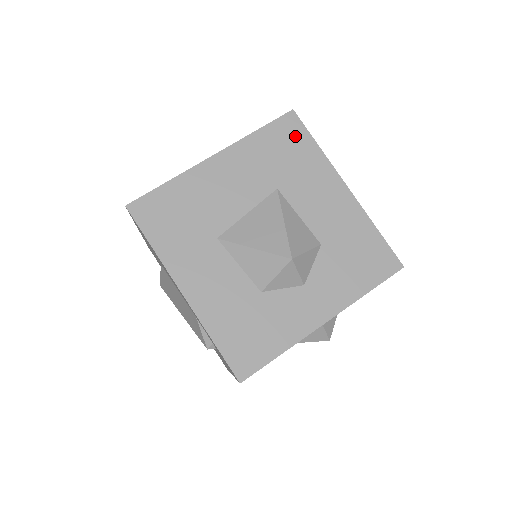
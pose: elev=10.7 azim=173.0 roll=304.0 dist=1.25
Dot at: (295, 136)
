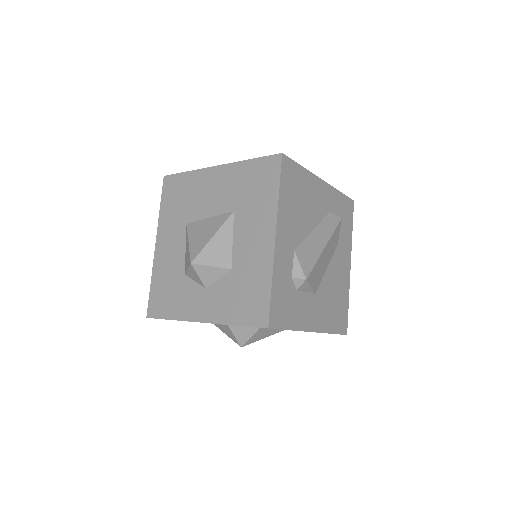
Dot at: (269, 176)
